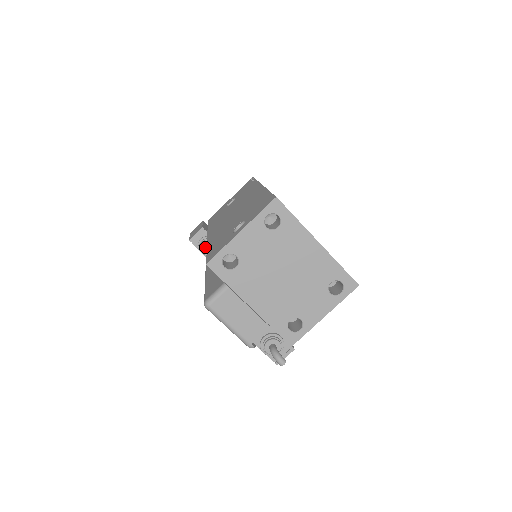
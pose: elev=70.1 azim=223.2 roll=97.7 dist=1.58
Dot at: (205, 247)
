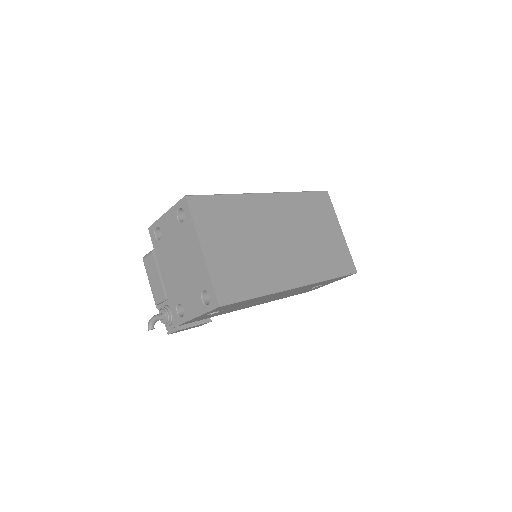
Dot at: occluded
